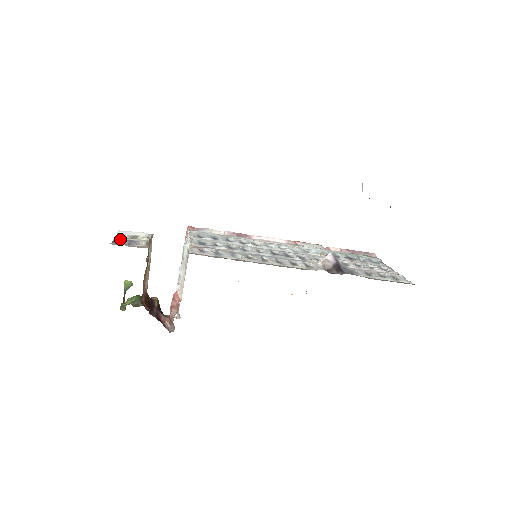
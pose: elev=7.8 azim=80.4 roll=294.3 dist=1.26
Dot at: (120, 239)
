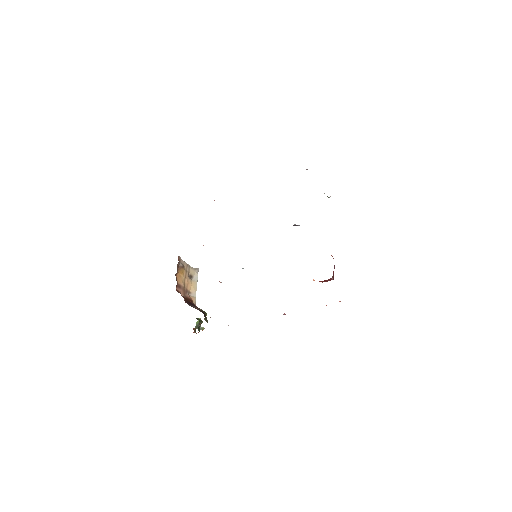
Dot at: occluded
